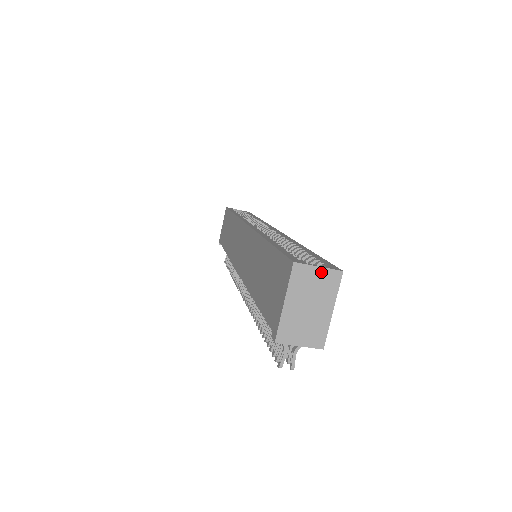
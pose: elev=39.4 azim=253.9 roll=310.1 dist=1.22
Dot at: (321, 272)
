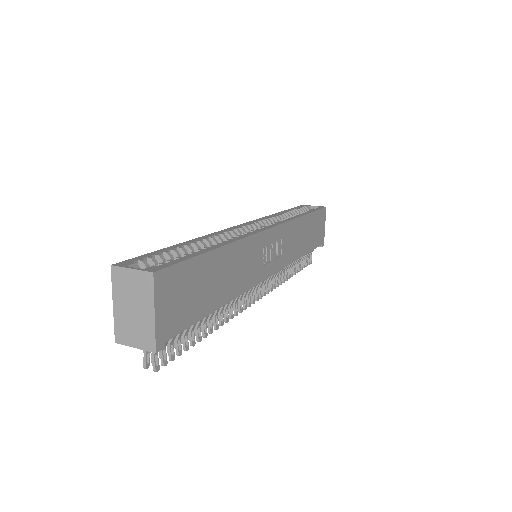
Dot at: (135, 274)
